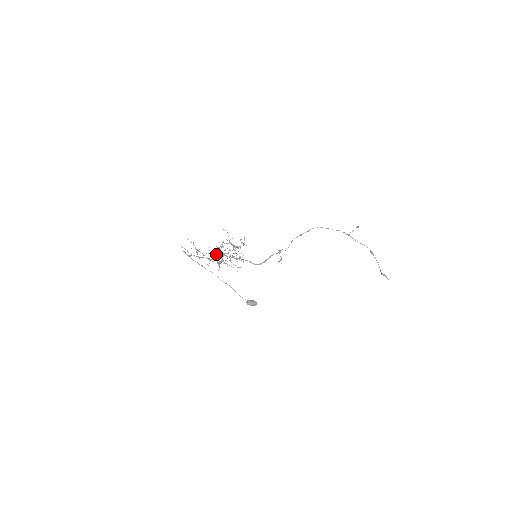
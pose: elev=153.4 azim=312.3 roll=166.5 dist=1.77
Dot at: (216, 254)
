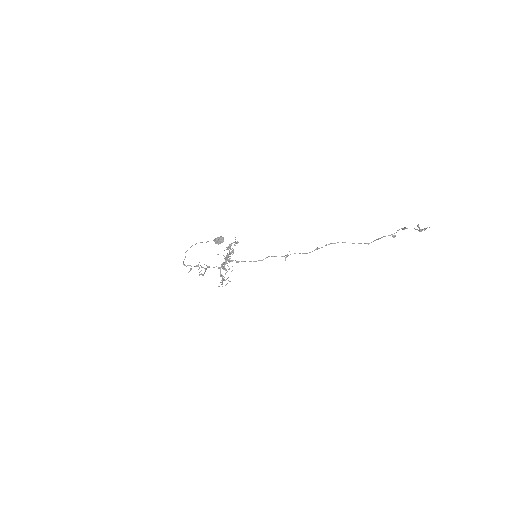
Dot at: occluded
